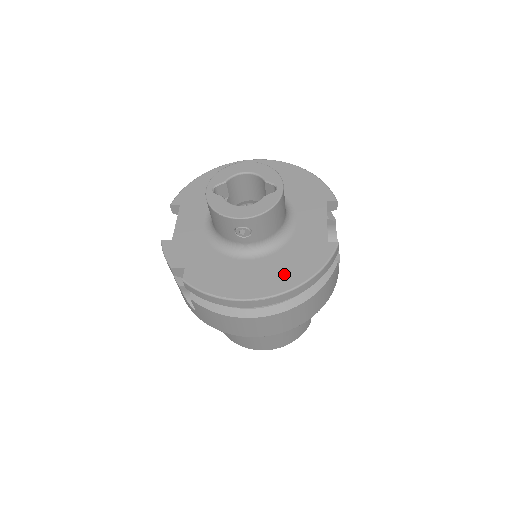
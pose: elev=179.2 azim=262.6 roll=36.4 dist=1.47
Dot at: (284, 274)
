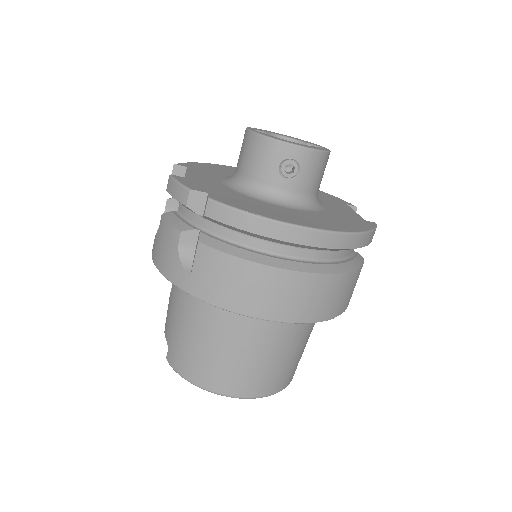
Dot at: (332, 223)
